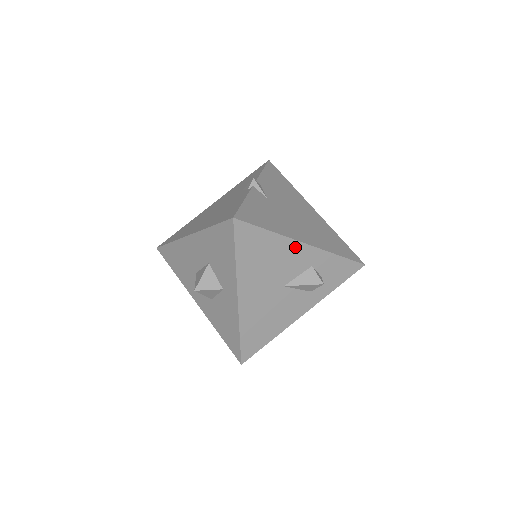
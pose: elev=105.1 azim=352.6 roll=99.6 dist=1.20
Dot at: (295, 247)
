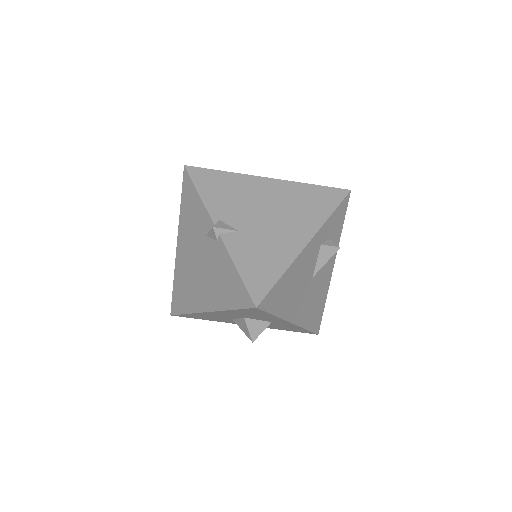
Dot at: (304, 255)
